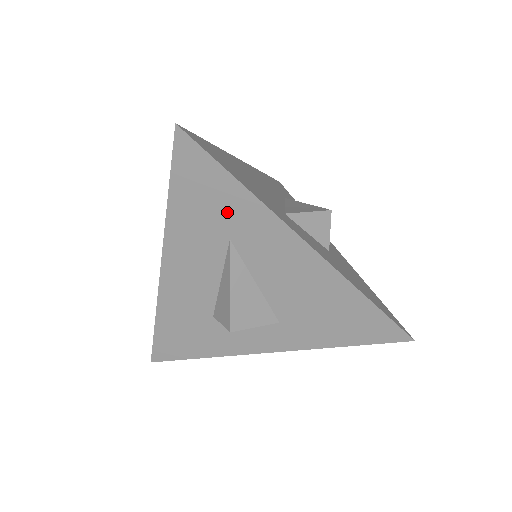
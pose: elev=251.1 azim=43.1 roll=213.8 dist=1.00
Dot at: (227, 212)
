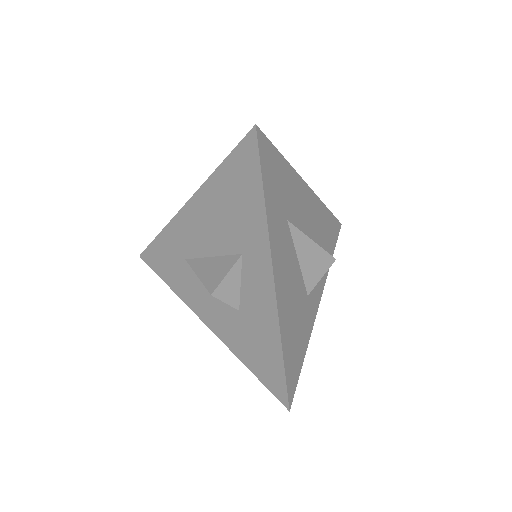
Dot at: (172, 252)
